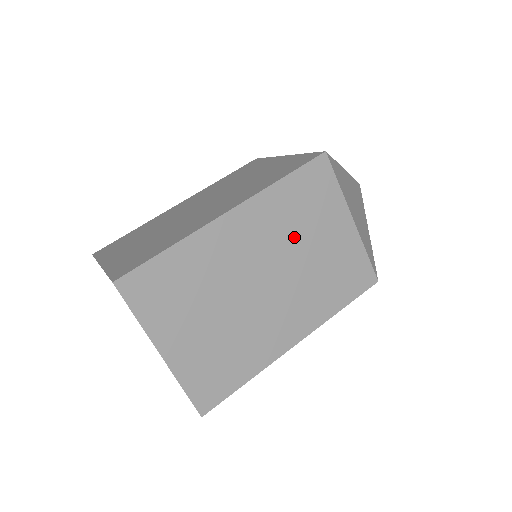
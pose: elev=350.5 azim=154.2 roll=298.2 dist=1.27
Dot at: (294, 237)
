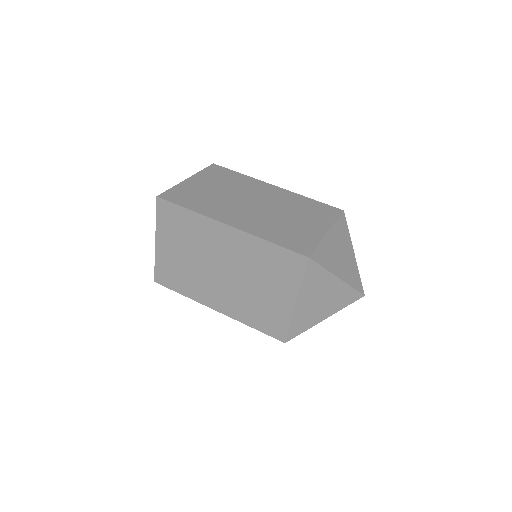
Dot at: (253, 272)
